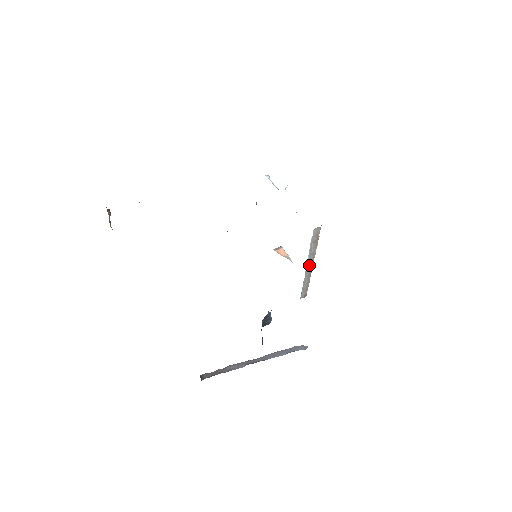
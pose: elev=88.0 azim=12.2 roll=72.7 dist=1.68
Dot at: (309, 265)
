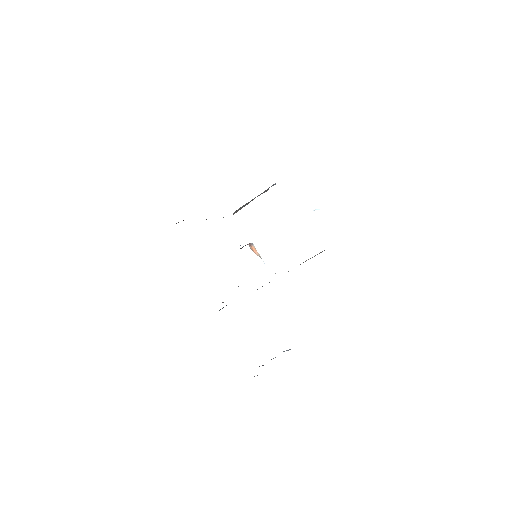
Dot at: occluded
